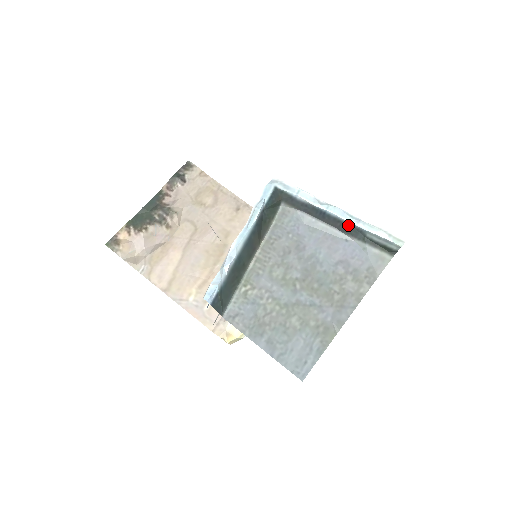
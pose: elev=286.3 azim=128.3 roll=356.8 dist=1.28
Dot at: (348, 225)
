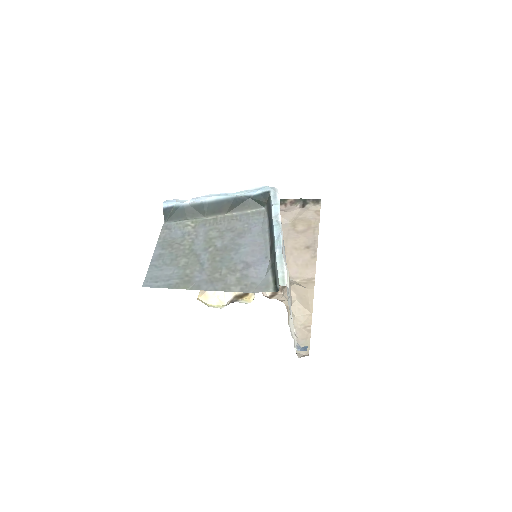
Dot at: (274, 246)
